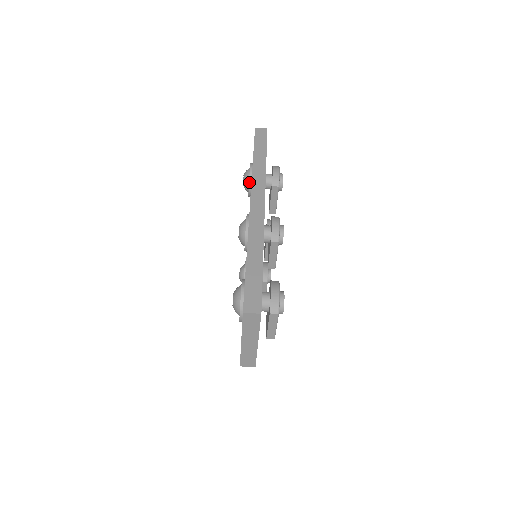
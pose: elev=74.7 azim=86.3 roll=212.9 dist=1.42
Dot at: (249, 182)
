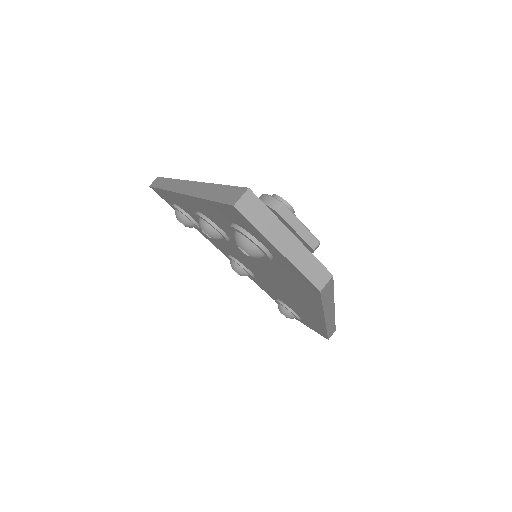
Dot at: (183, 213)
